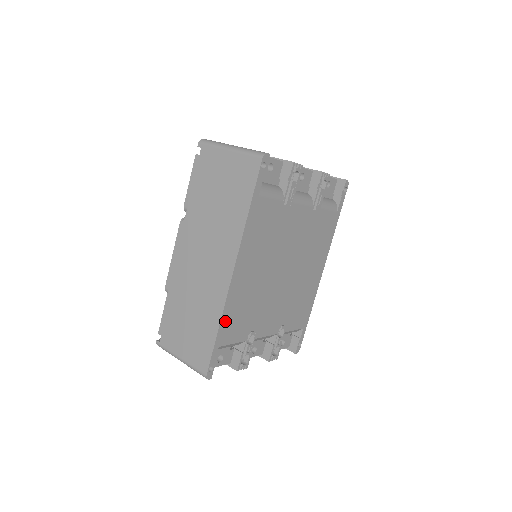
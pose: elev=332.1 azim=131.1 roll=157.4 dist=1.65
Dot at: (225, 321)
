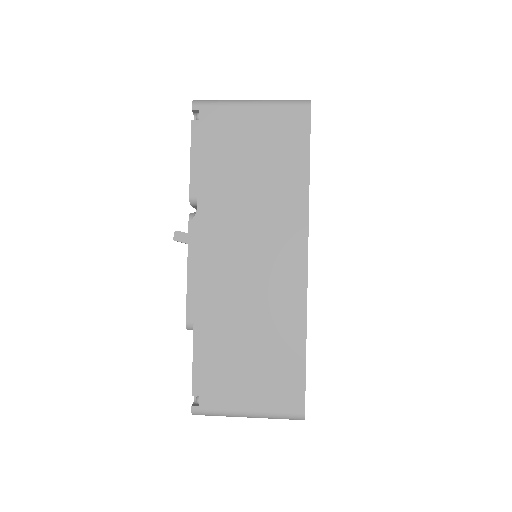
Dot at: occluded
